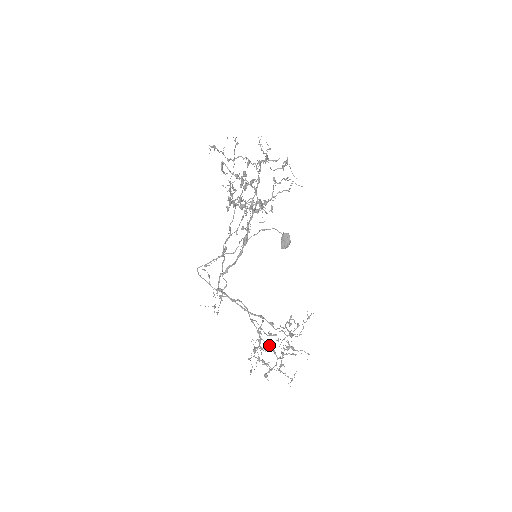
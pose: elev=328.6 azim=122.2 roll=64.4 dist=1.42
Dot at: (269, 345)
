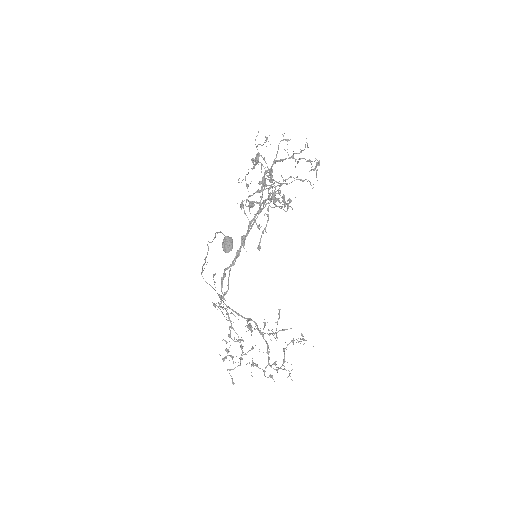
Dot at: (268, 345)
